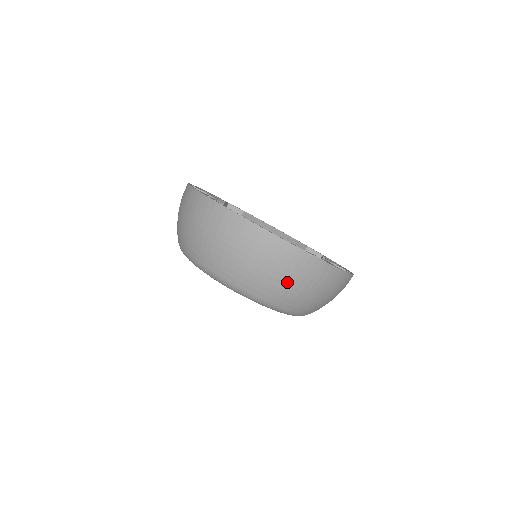
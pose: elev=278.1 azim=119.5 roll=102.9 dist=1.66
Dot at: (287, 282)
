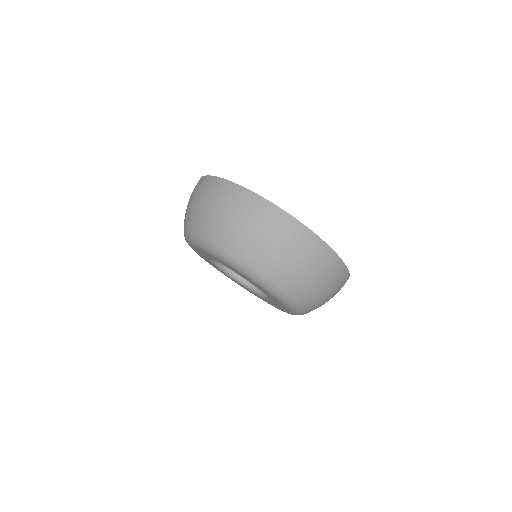
Dot at: (327, 294)
